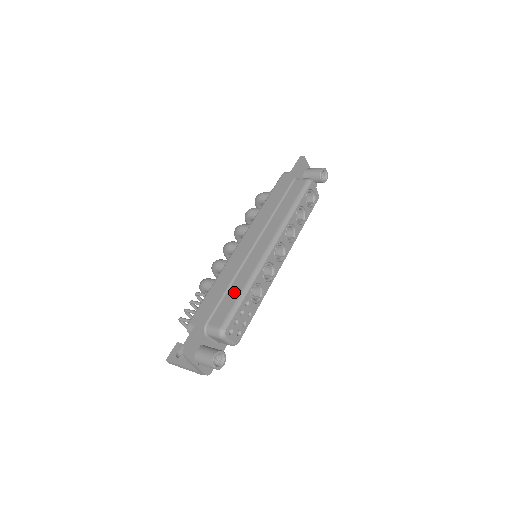
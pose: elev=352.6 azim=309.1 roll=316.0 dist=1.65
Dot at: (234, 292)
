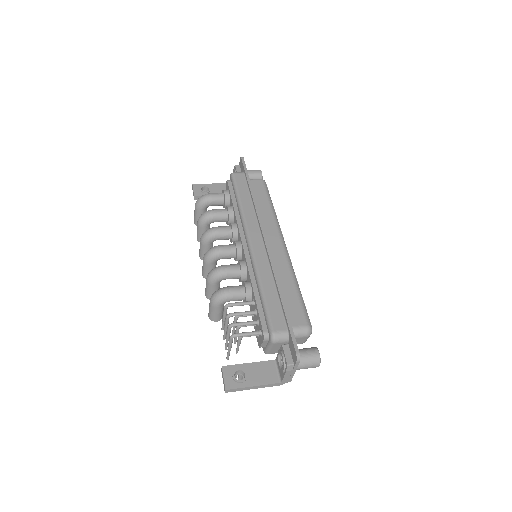
Dot at: (289, 290)
